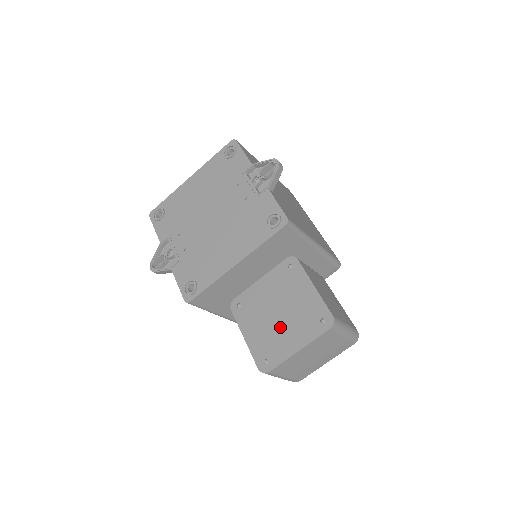
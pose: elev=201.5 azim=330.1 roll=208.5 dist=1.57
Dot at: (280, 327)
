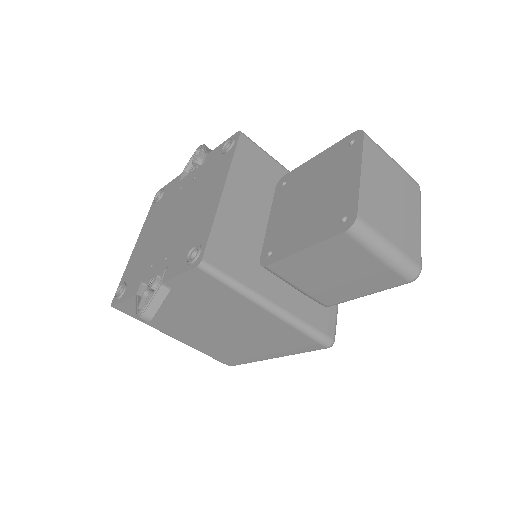
Dot at: (323, 197)
